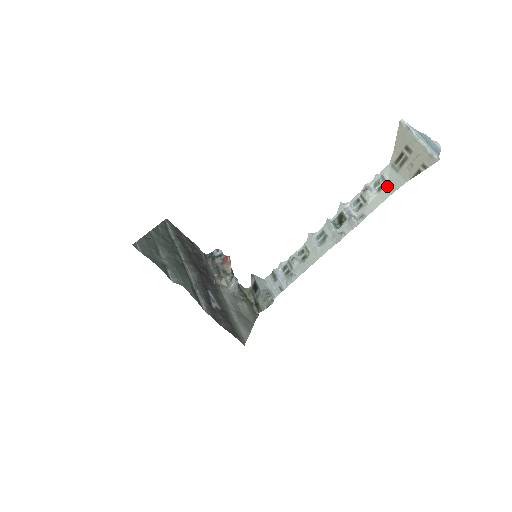
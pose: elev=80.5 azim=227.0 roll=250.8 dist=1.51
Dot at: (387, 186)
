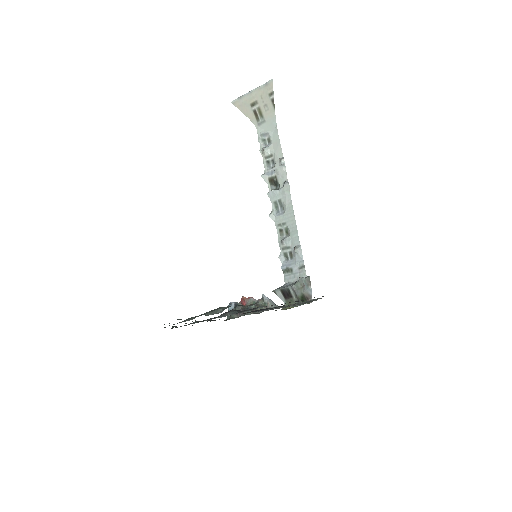
Dot at: (270, 134)
